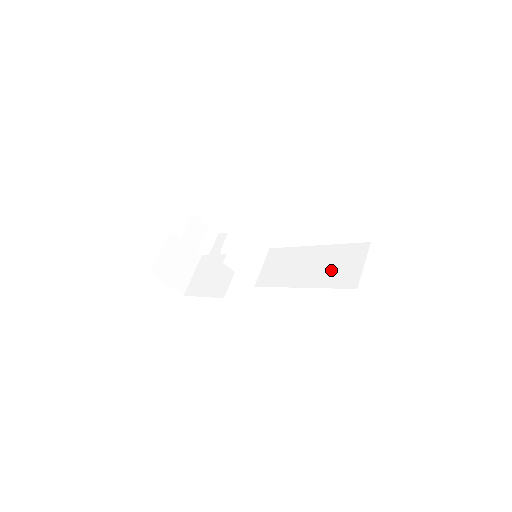
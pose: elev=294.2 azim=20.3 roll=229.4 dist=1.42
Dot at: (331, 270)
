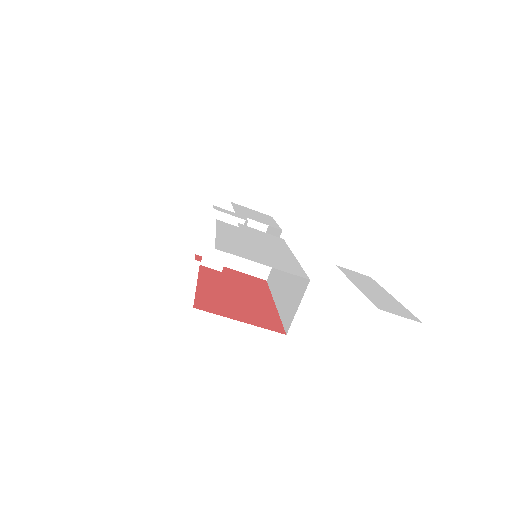
Dot at: (288, 297)
